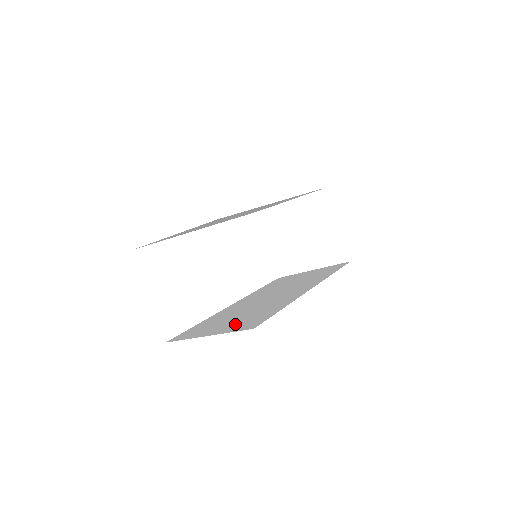
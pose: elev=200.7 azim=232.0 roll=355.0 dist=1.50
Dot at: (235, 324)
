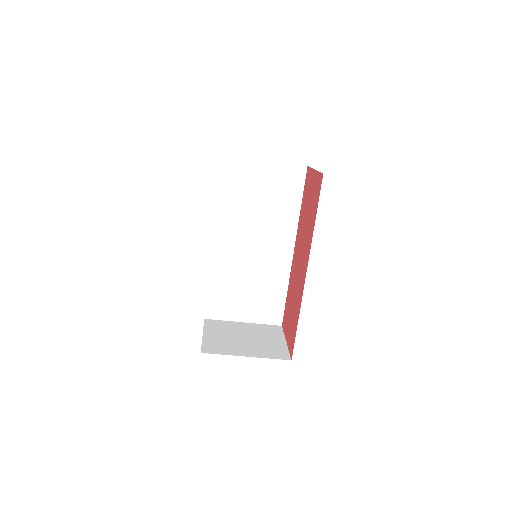
Dot at: occluded
